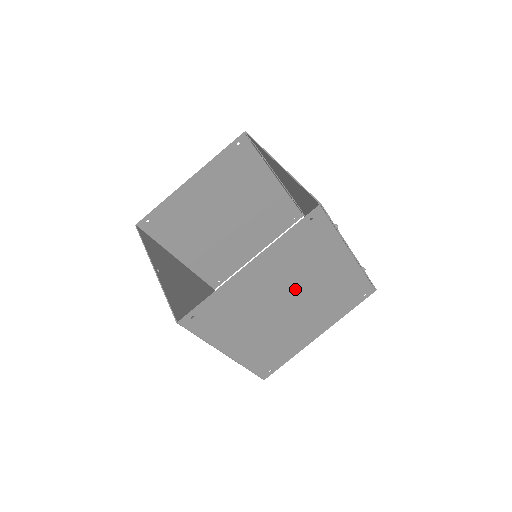
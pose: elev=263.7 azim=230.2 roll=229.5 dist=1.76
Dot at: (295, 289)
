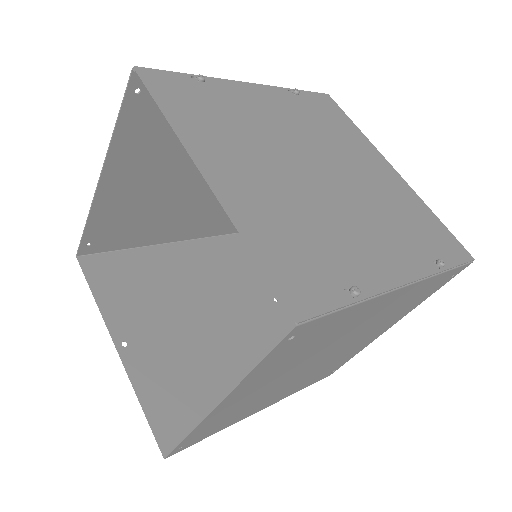
Dot at: (320, 353)
